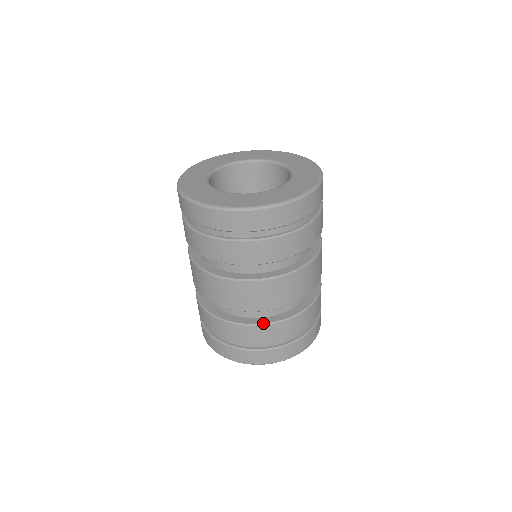
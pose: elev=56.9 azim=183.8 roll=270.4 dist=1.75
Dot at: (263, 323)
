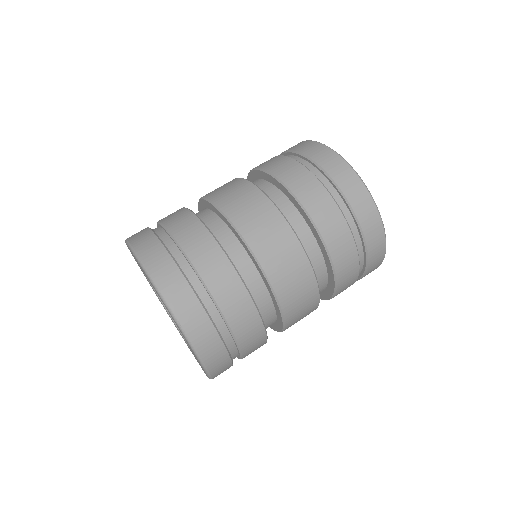
Dot at: occluded
